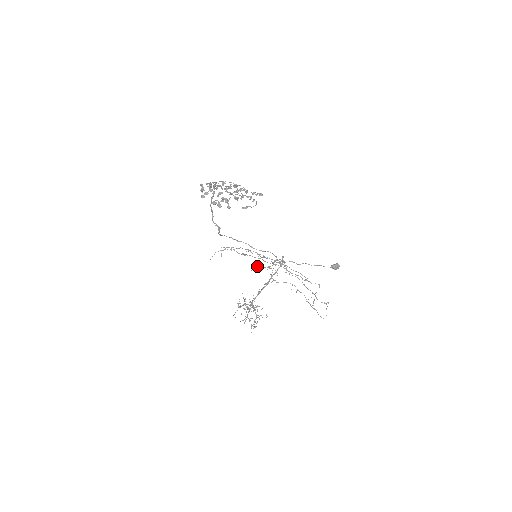
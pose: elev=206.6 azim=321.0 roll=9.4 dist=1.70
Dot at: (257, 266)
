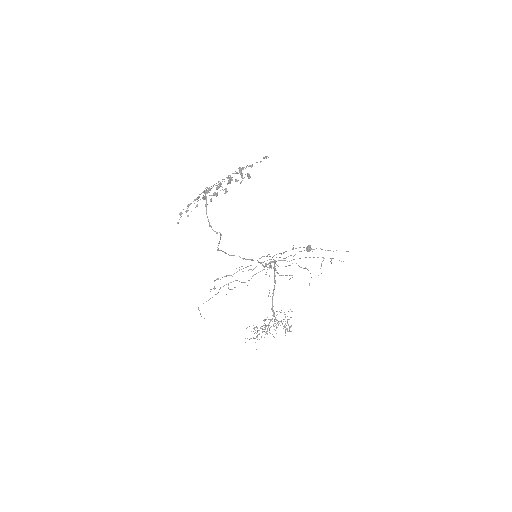
Dot at: occluded
